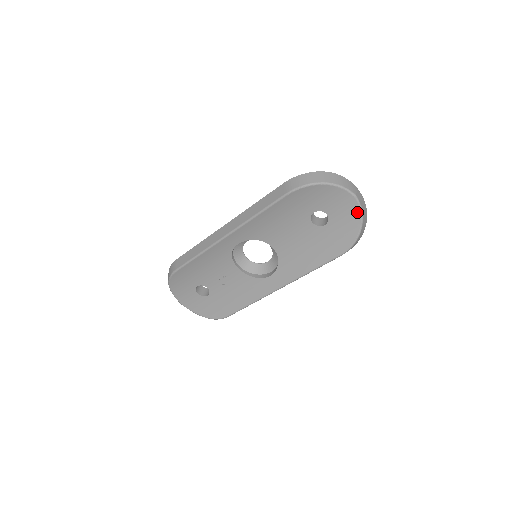
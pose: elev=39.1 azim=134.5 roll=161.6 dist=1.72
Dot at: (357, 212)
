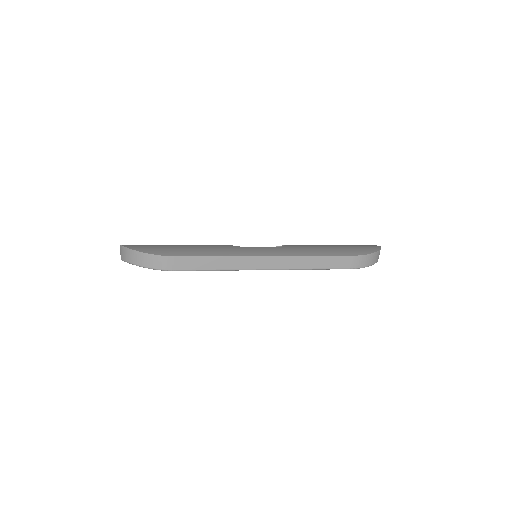
Dot at: occluded
